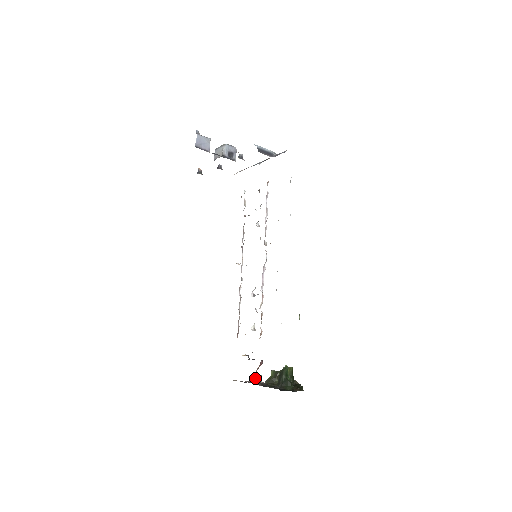
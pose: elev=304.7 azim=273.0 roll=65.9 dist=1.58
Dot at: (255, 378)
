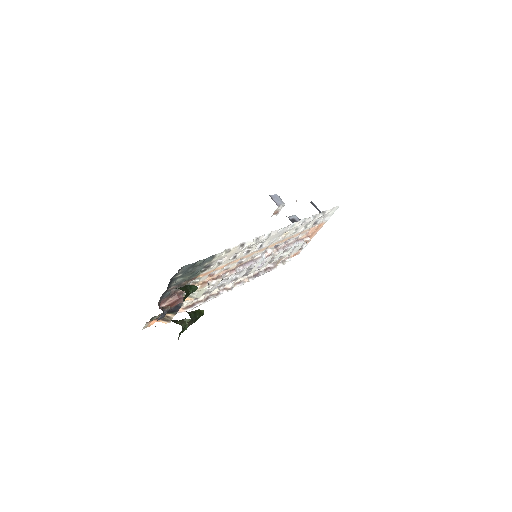
Dot at: occluded
